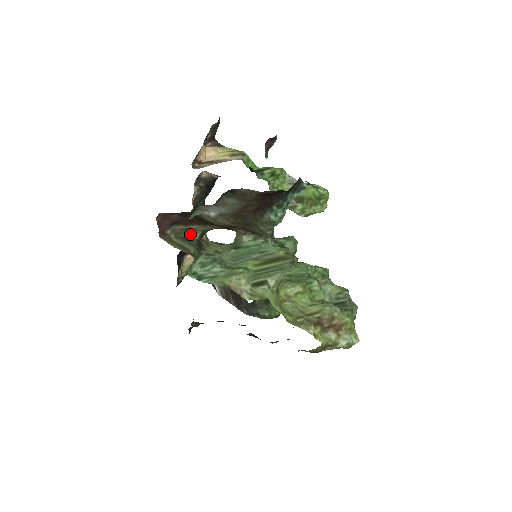
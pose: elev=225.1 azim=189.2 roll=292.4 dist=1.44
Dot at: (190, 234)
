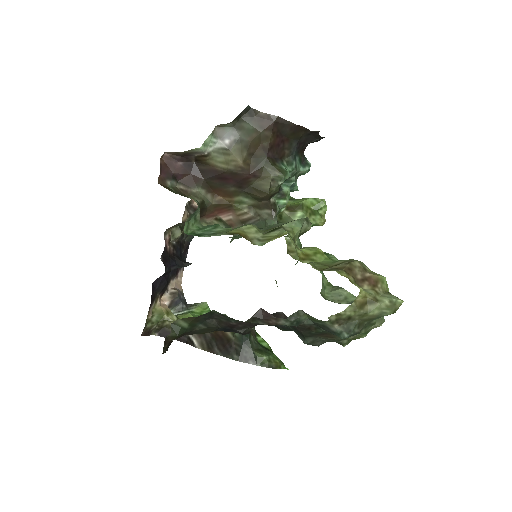
Dot at: (190, 197)
